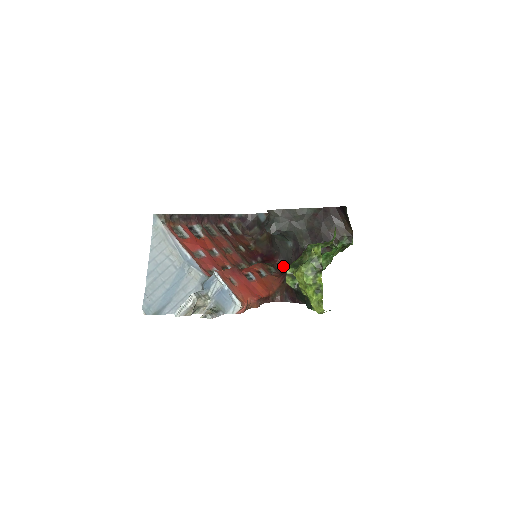
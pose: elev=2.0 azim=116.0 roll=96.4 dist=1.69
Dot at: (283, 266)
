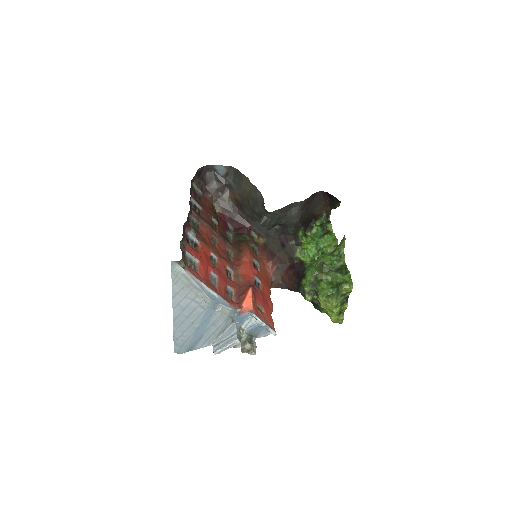
Dot at: (257, 234)
